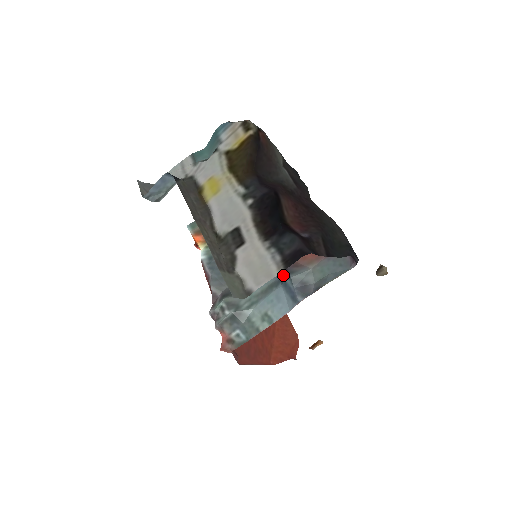
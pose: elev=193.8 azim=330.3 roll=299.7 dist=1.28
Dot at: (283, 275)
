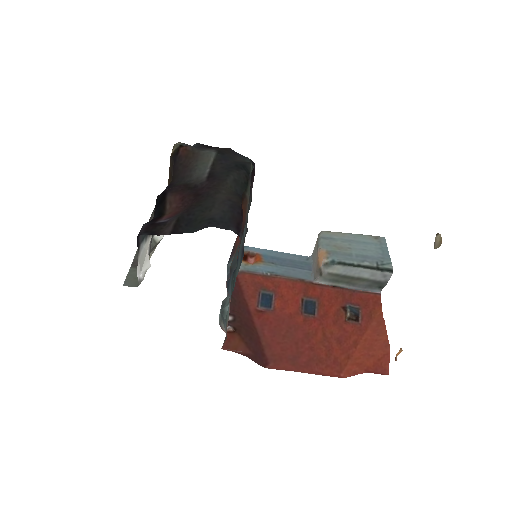
Dot at: occluded
